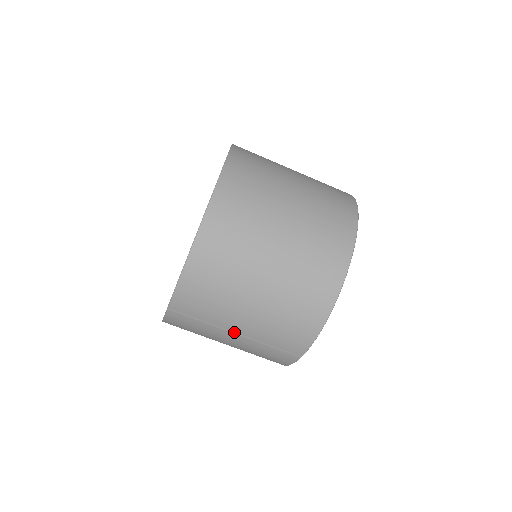
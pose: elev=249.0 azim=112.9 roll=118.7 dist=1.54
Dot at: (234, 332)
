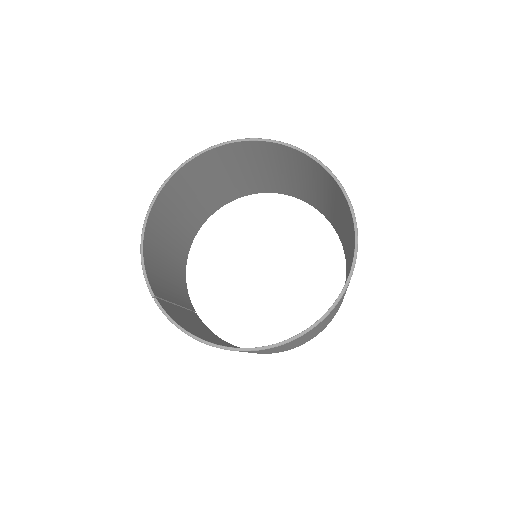
Dot at: occluded
